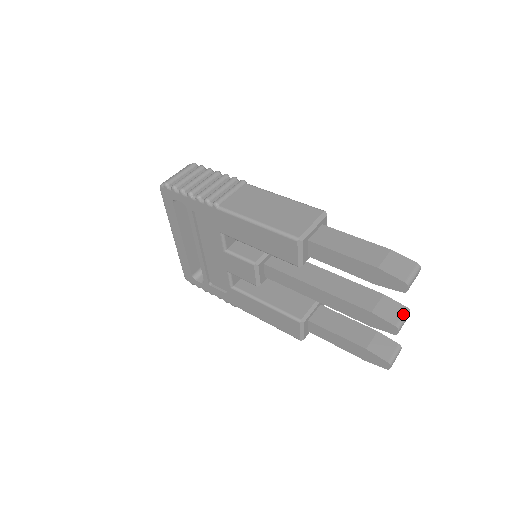
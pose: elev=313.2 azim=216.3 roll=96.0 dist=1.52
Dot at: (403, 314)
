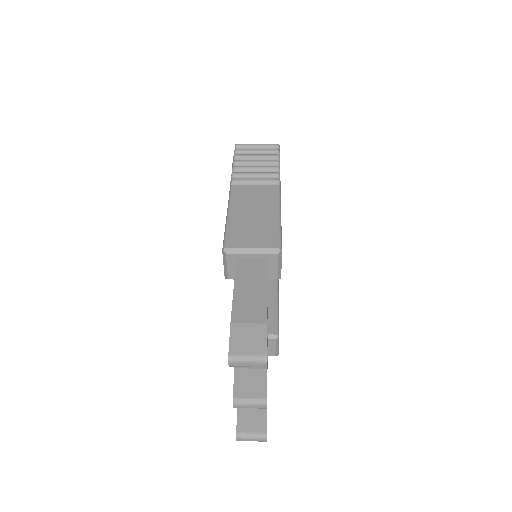
Dot at: (254, 398)
